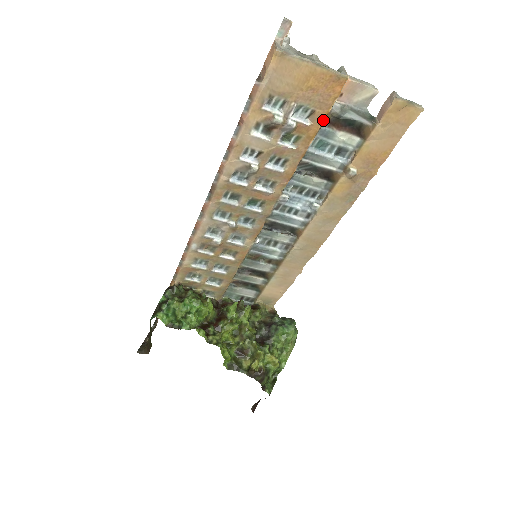
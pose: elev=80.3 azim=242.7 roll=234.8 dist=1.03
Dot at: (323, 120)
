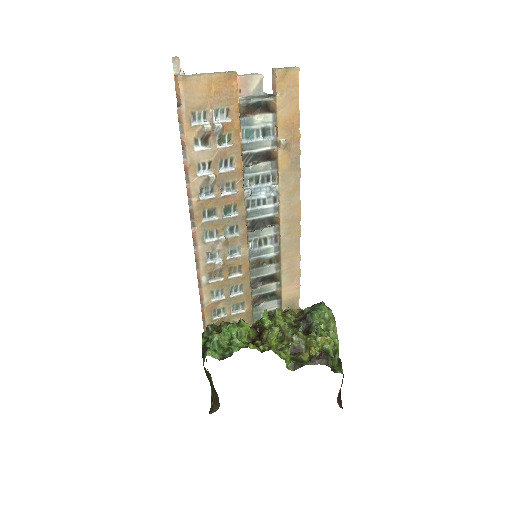
Dot at: (238, 112)
